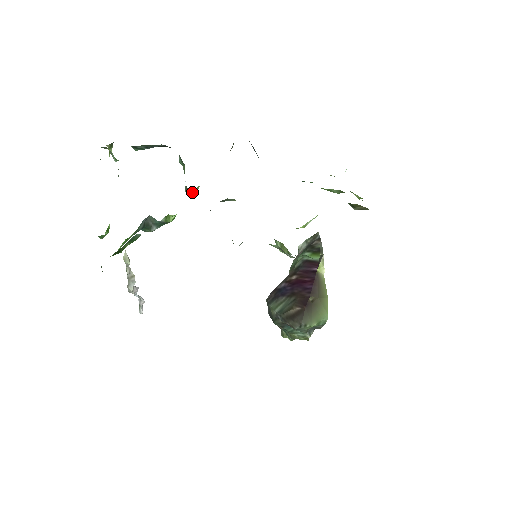
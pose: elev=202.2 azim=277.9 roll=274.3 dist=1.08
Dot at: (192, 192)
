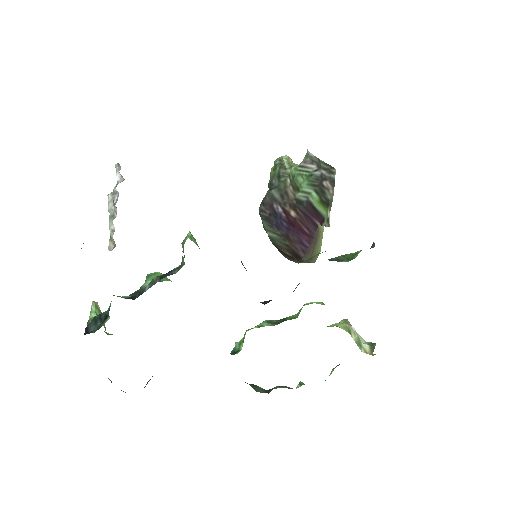
Dot at: occluded
